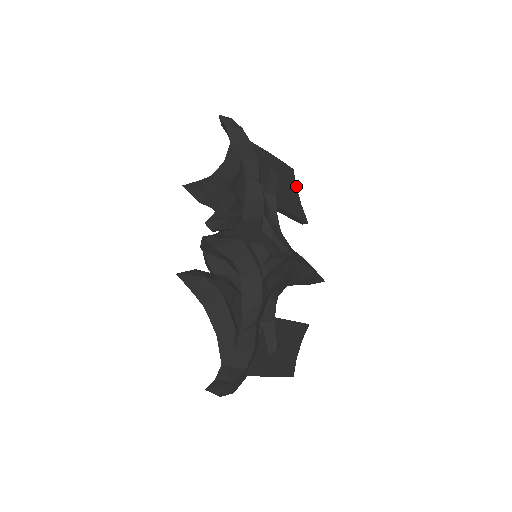
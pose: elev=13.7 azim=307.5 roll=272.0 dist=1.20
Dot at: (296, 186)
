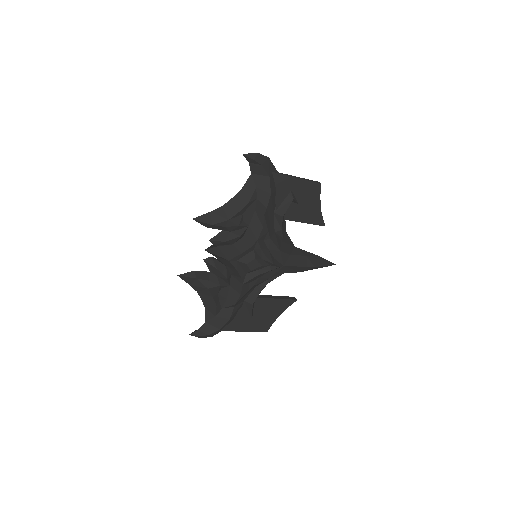
Dot at: occluded
